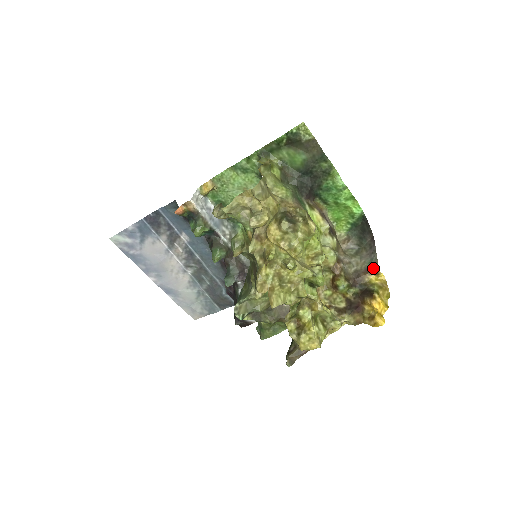
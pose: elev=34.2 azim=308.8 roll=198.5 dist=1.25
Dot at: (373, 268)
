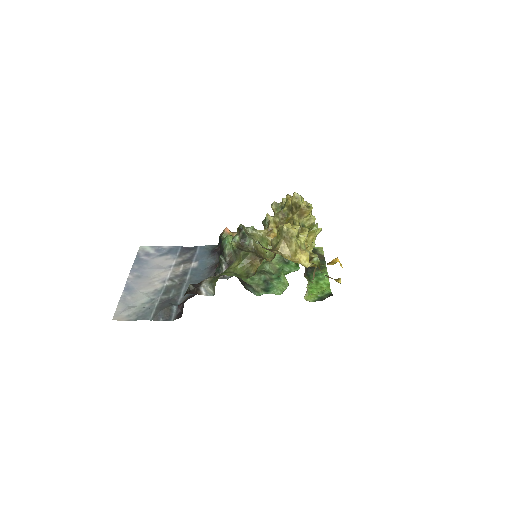
Dot at: (335, 279)
